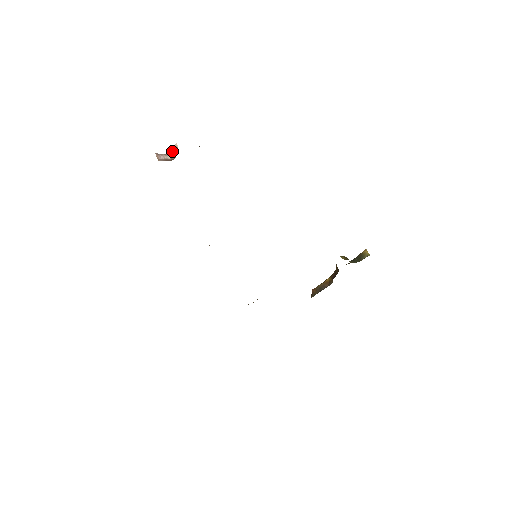
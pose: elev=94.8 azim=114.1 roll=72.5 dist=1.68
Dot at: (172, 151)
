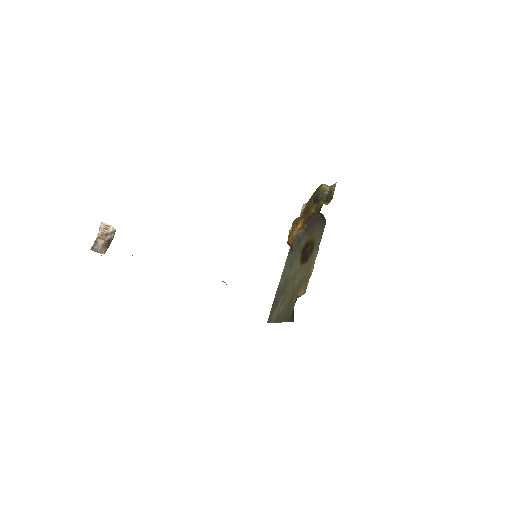
Dot at: (99, 233)
